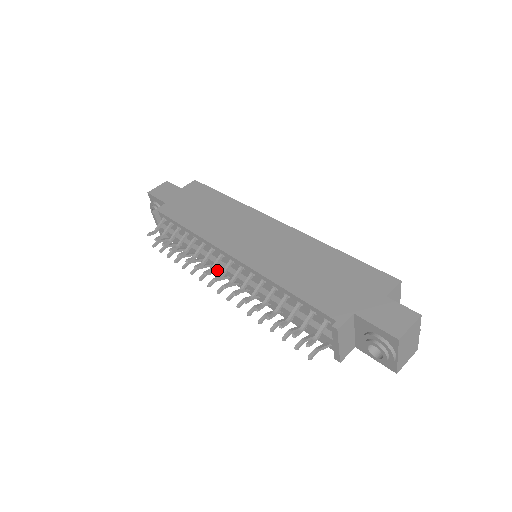
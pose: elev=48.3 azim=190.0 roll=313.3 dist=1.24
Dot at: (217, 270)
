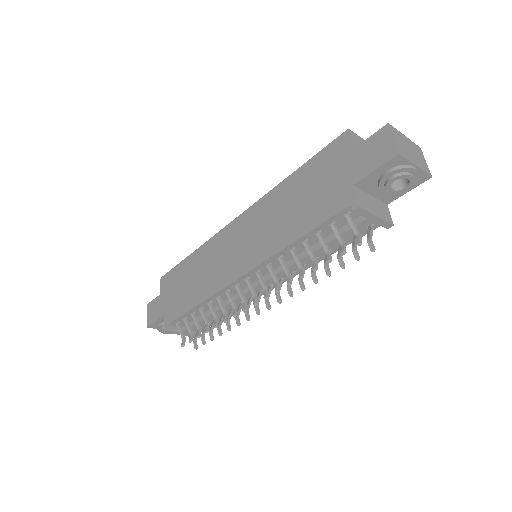
Dot at: (249, 300)
